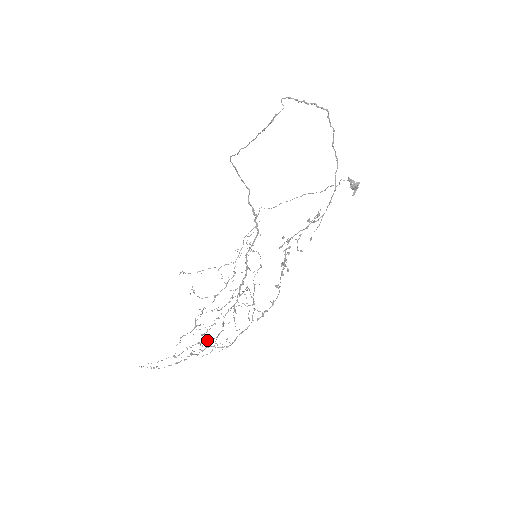
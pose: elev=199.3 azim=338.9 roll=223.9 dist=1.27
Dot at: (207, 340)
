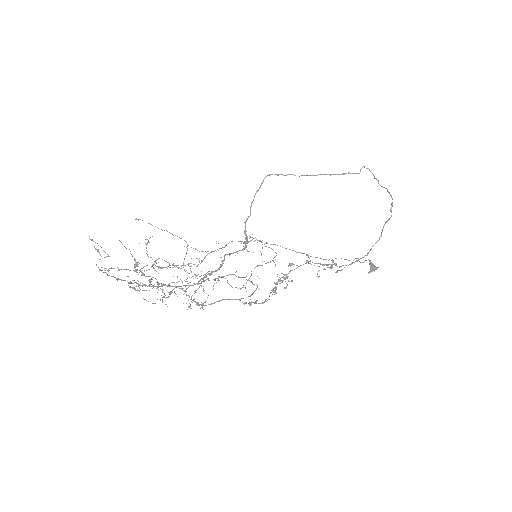
Dot at: occluded
